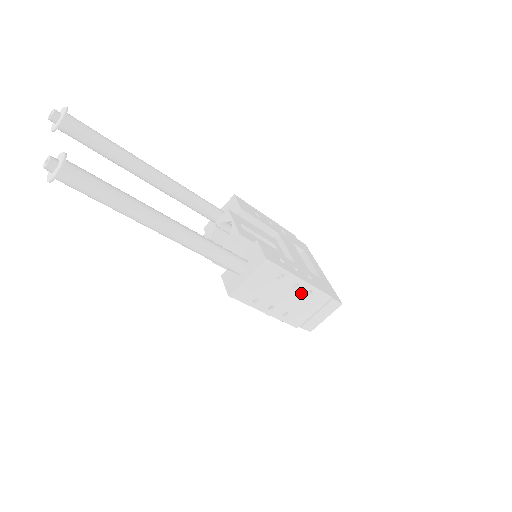
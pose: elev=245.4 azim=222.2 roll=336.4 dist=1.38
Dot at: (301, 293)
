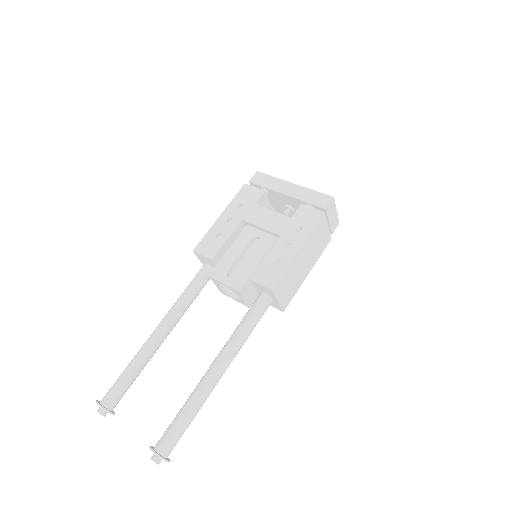
Dot at: (308, 246)
